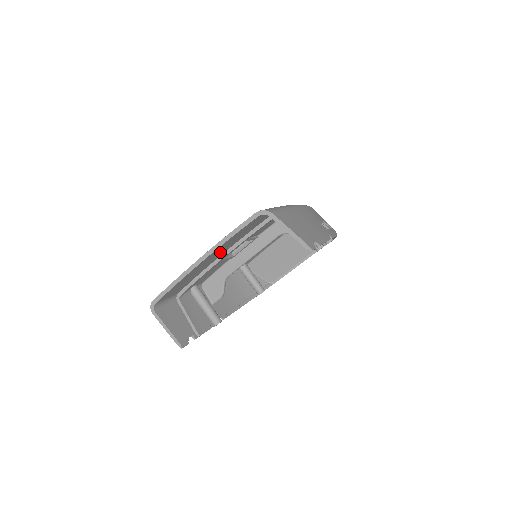
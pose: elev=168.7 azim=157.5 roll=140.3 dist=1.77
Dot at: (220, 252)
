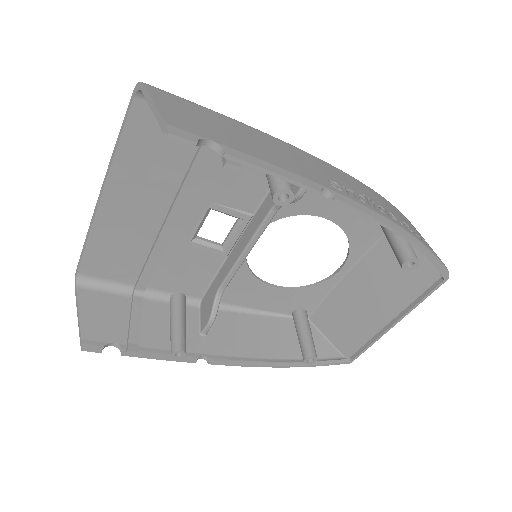
Dot at: (147, 200)
